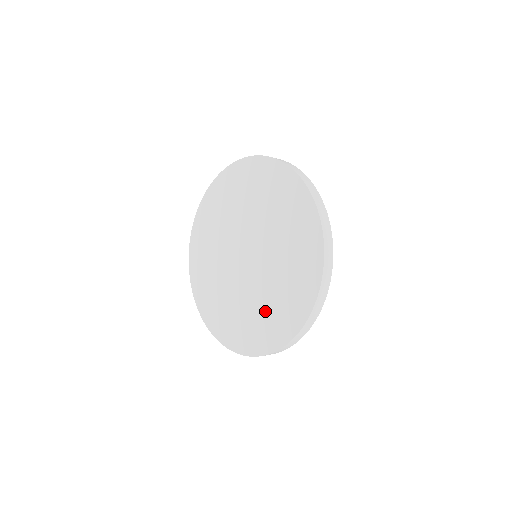
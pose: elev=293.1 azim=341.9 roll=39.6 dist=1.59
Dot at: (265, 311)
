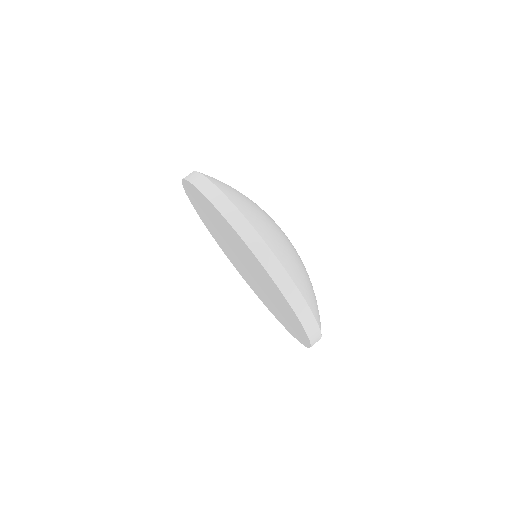
Dot at: (276, 311)
